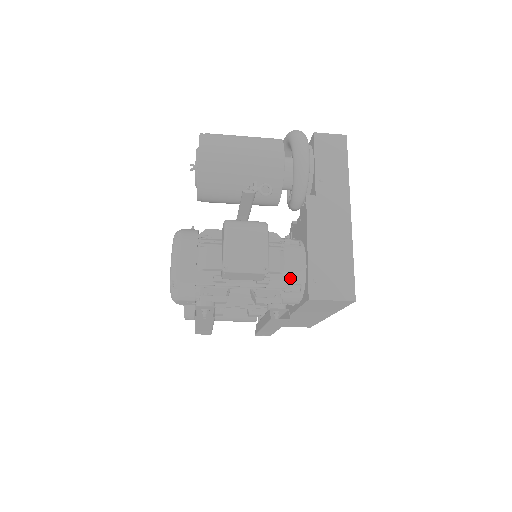
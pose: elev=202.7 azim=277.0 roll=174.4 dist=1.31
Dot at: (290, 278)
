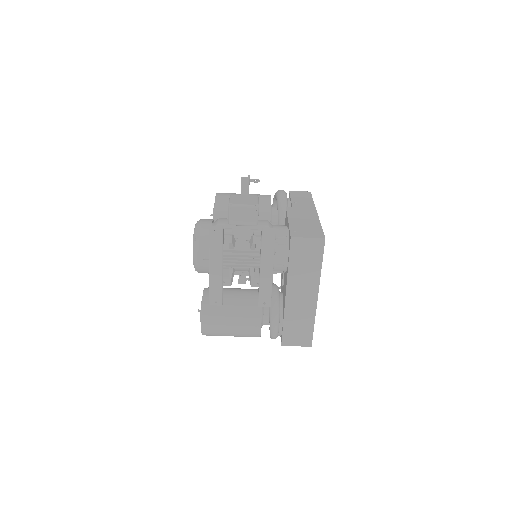
Dot at: (277, 234)
